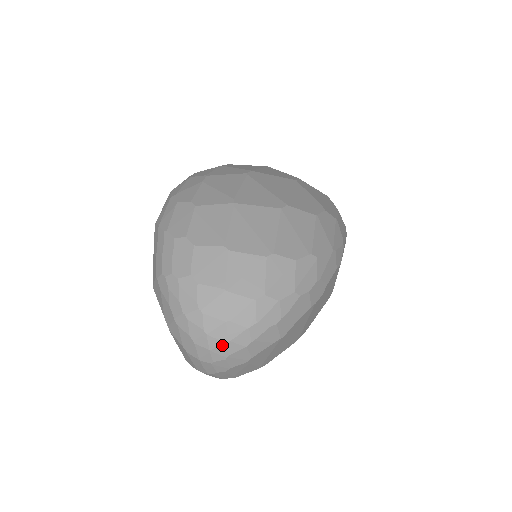
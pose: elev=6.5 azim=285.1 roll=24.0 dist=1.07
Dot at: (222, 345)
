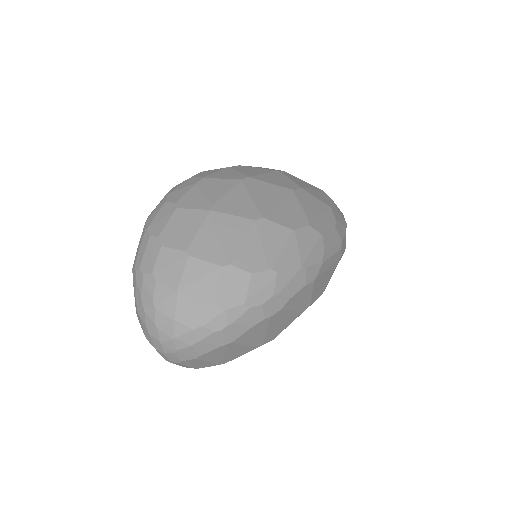
Dot at: (170, 340)
